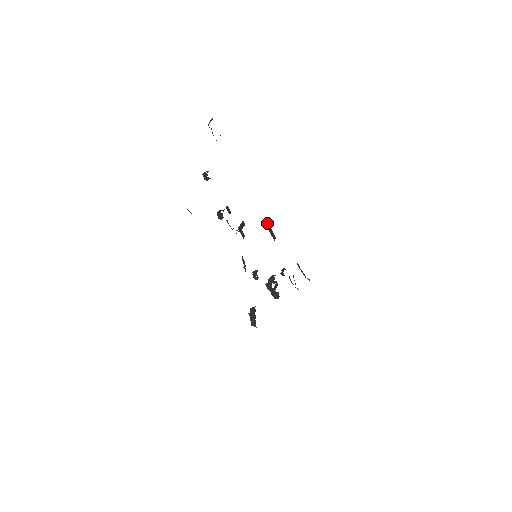
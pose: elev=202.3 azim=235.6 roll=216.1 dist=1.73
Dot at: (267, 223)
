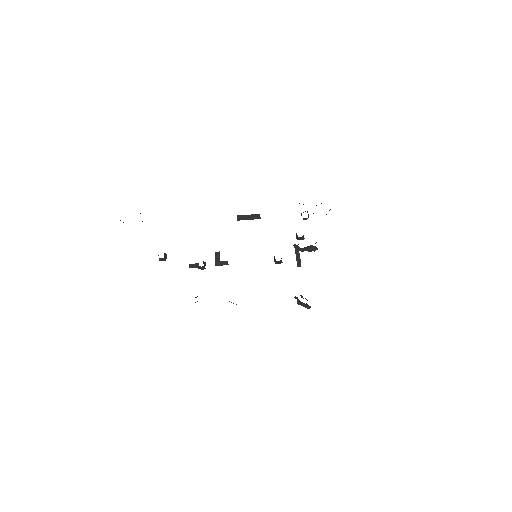
Dot at: (239, 217)
